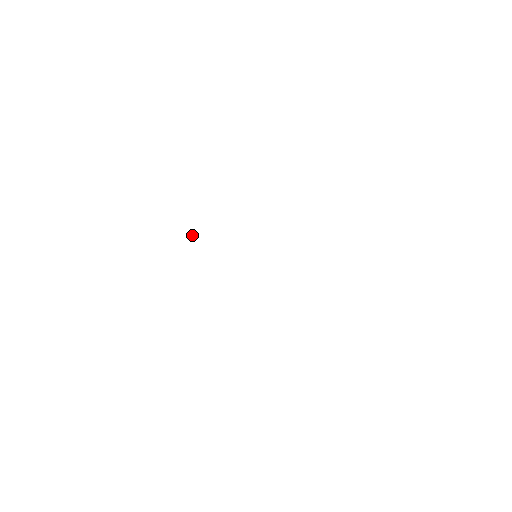
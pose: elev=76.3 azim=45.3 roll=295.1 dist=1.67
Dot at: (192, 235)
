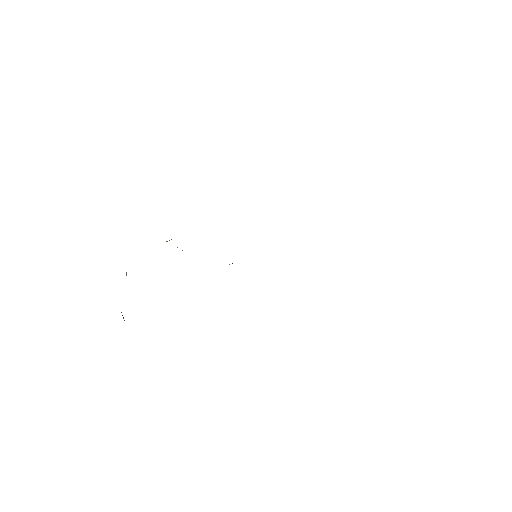
Dot at: (177, 247)
